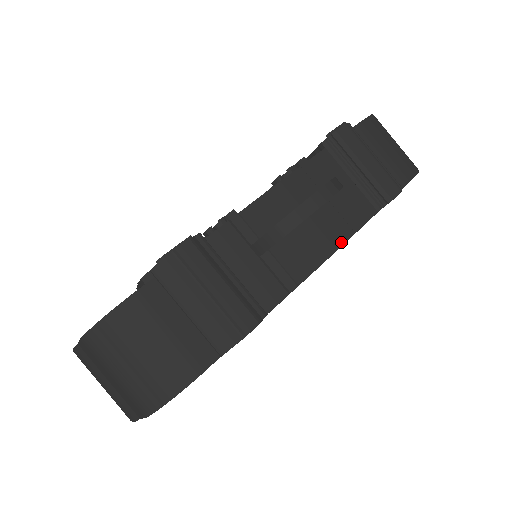
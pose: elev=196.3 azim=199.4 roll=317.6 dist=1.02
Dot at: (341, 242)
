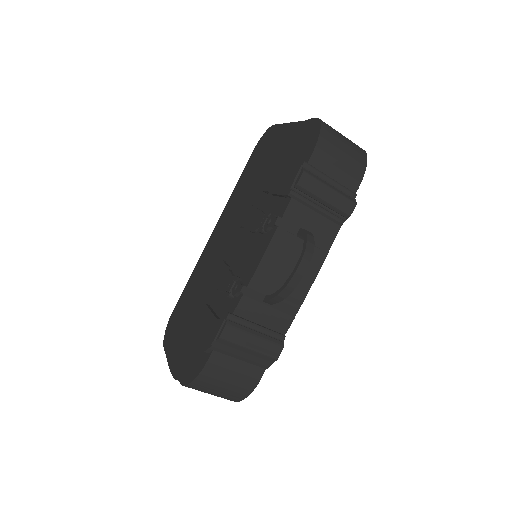
Dot at: (320, 266)
